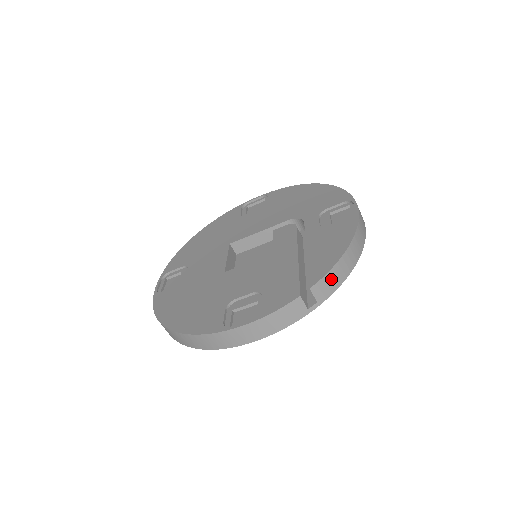
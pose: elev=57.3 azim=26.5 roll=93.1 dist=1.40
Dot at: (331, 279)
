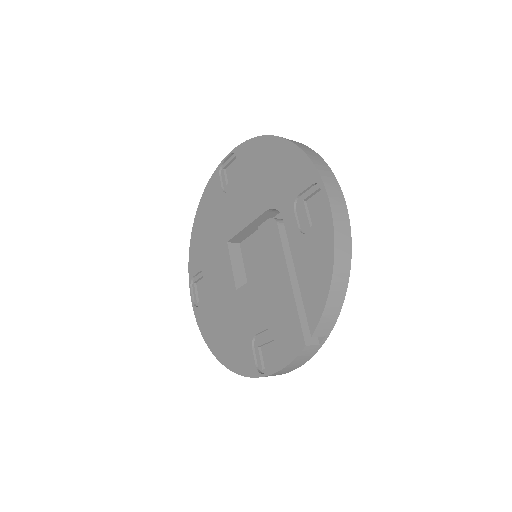
Dot at: (328, 315)
